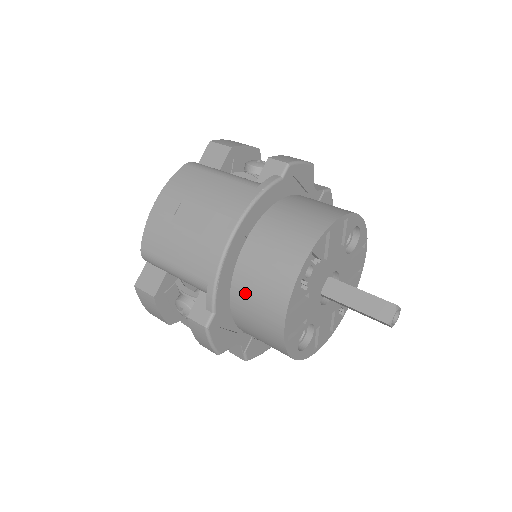
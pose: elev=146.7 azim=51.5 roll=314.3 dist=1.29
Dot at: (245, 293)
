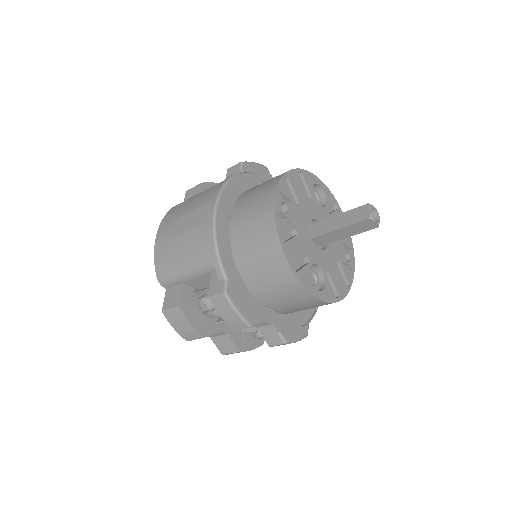
Dot at: (245, 253)
